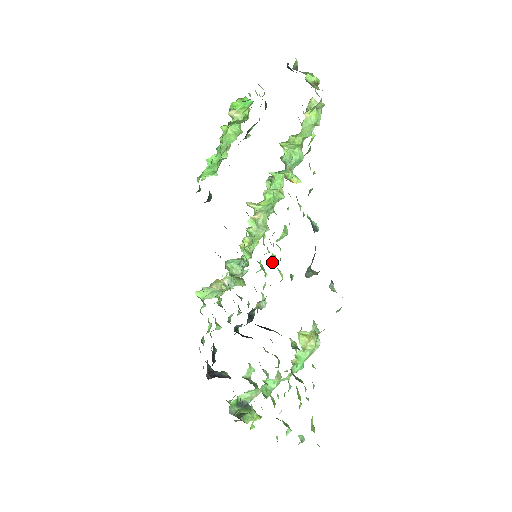
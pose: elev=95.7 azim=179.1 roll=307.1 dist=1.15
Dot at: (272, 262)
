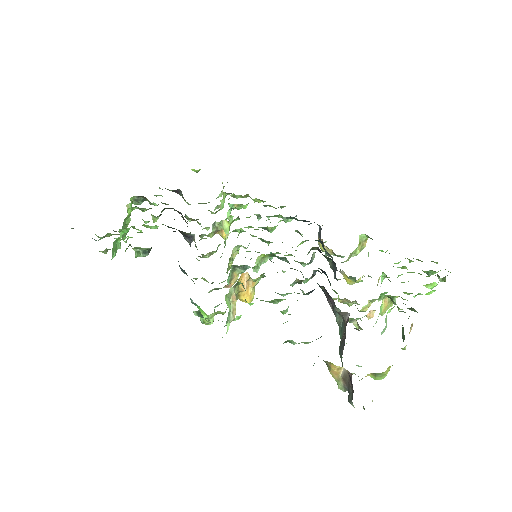
Dot at: occluded
